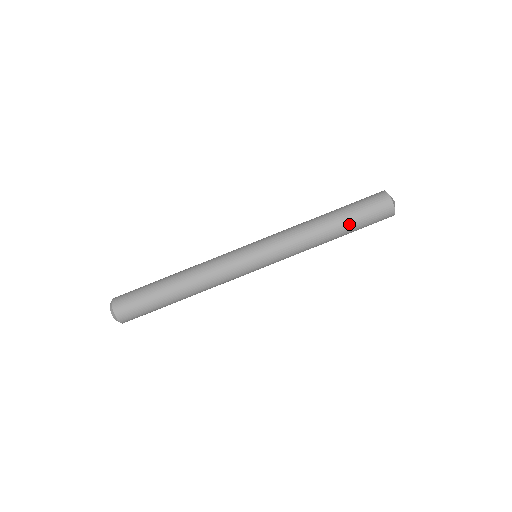
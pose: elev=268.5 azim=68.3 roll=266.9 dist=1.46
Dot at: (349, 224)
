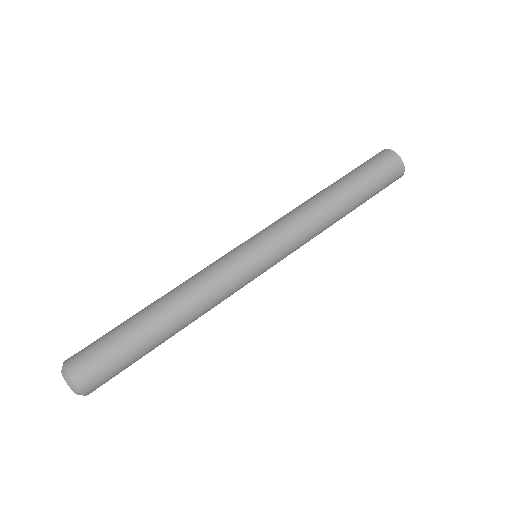
Dot at: (349, 178)
